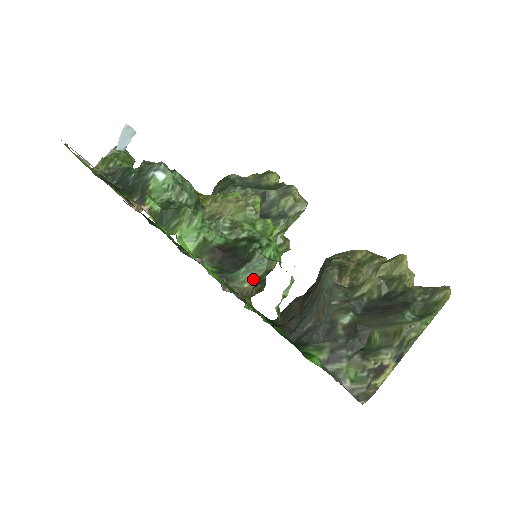
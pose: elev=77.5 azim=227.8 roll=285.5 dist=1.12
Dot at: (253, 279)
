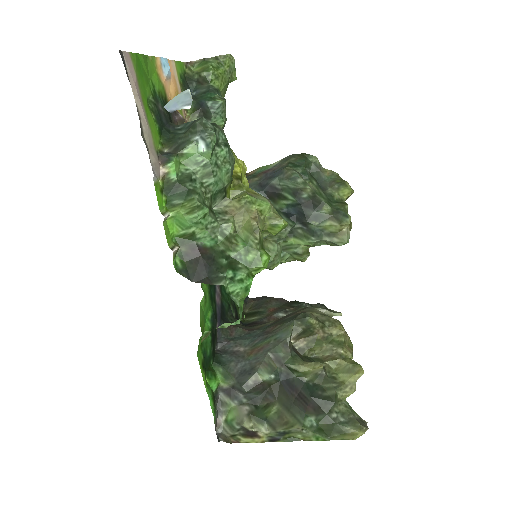
Dot at: occluded
